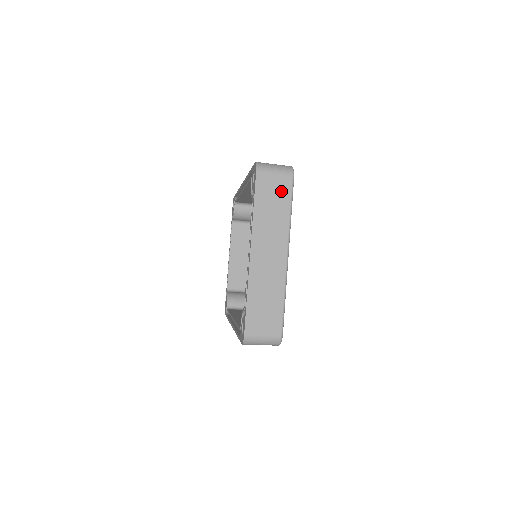
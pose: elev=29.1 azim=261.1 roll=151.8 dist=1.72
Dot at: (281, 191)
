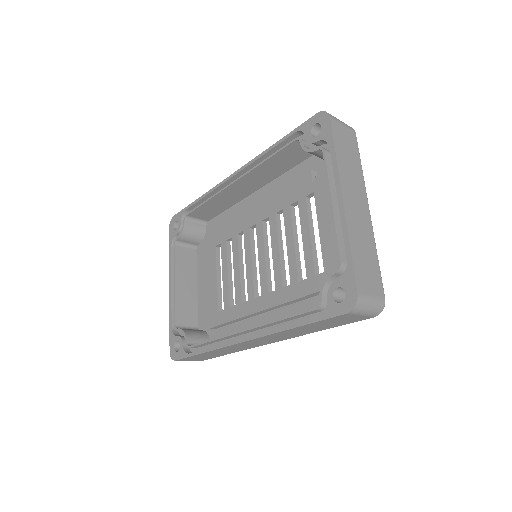
Dot at: (351, 143)
